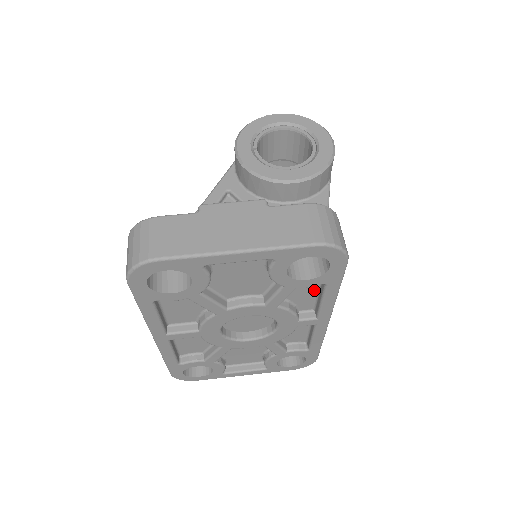
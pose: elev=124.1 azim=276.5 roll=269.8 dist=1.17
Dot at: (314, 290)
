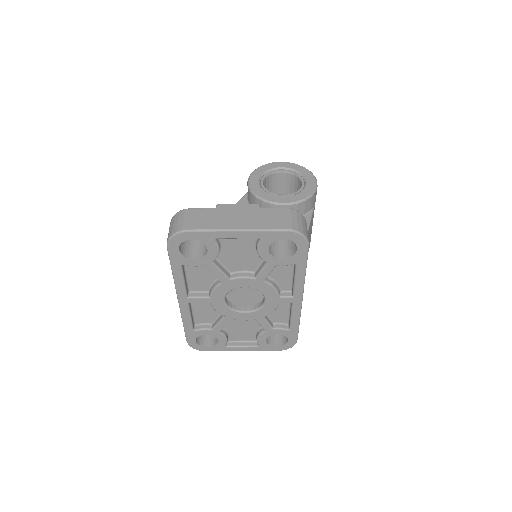
Dot at: (290, 272)
